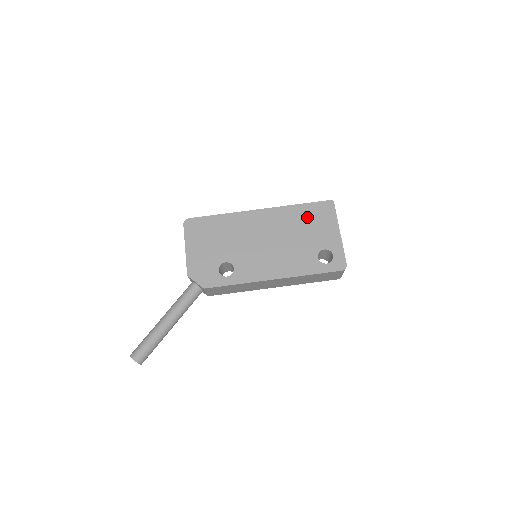
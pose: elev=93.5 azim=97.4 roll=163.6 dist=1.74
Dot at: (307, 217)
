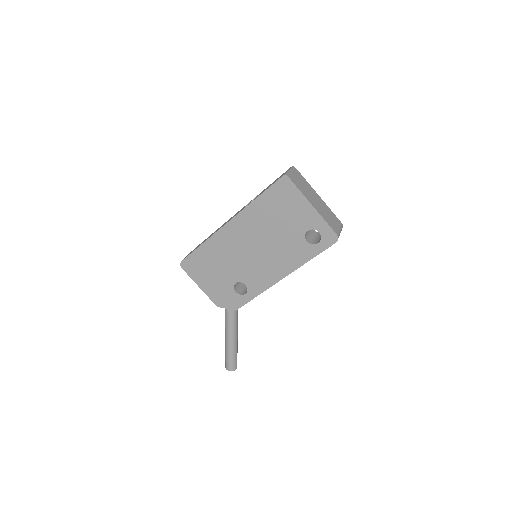
Dot at: (273, 207)
